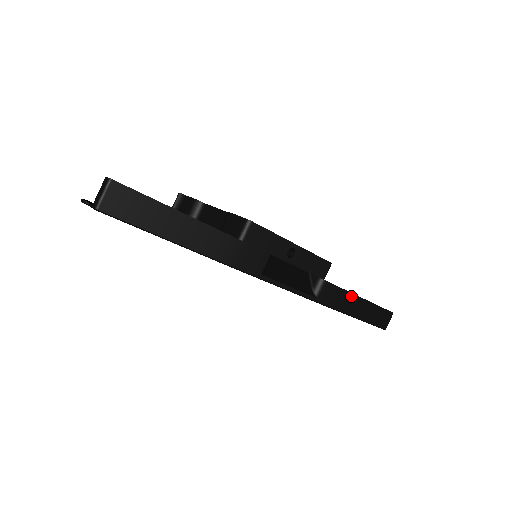
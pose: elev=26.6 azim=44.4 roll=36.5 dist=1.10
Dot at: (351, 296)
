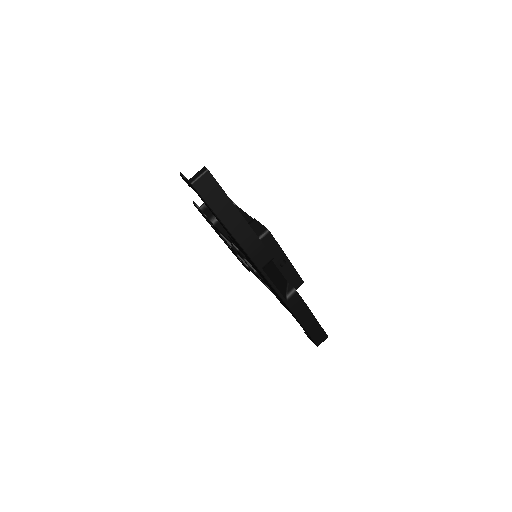
Dot at: (308, 310)
